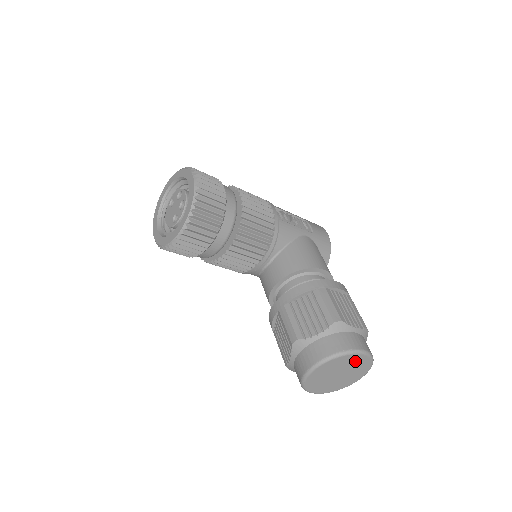
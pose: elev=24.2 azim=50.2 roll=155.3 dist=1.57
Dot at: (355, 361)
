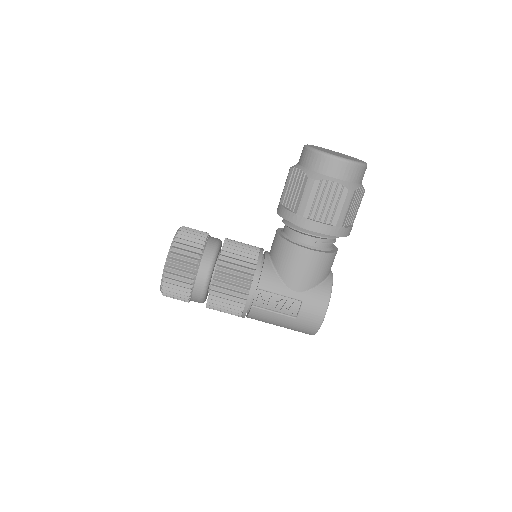
Dot at: occluded
